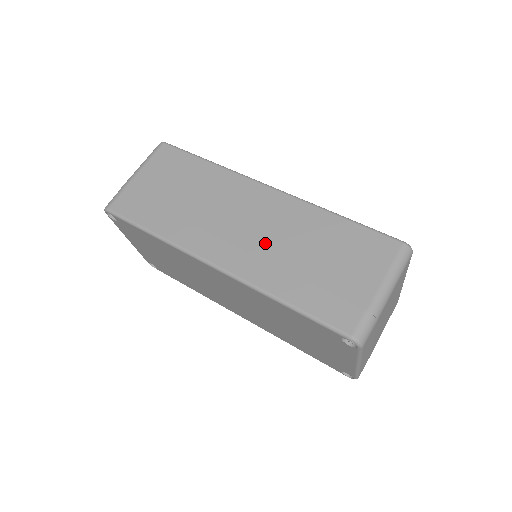
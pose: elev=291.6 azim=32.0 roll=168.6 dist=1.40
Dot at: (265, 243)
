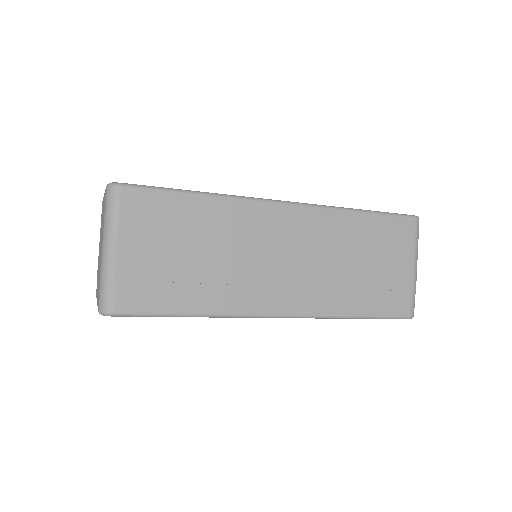
Dot at: (314, 270)
